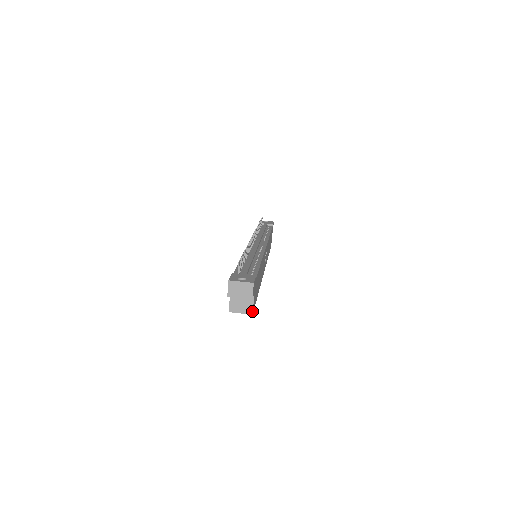
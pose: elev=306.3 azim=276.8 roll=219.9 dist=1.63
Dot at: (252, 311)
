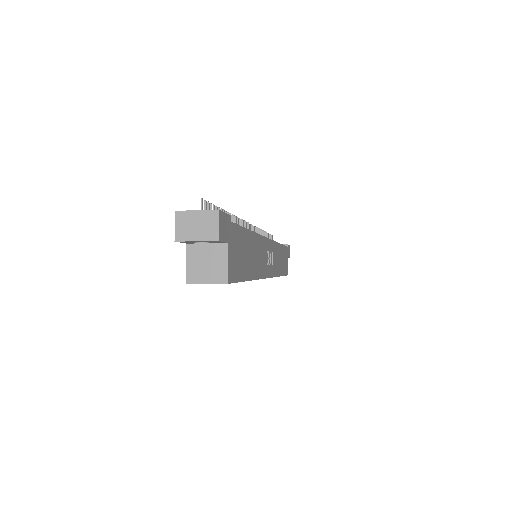
Dot at: (226, 277)
